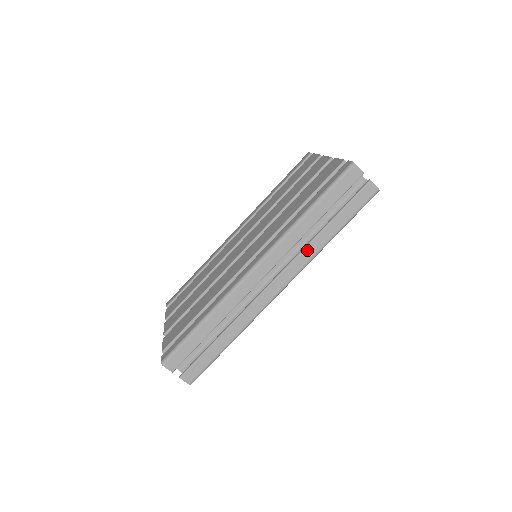
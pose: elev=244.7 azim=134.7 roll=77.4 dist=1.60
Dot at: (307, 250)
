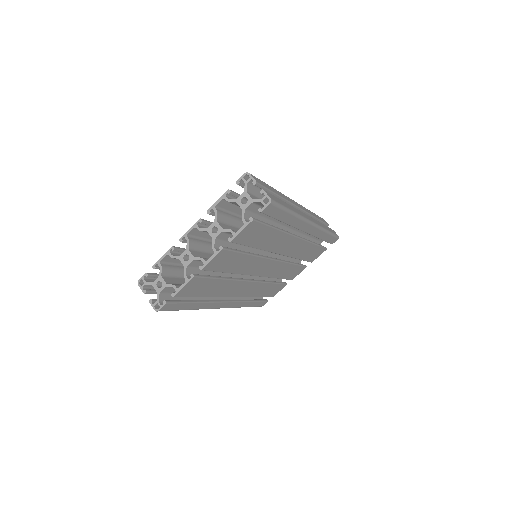
Dot at: (318, 222)
